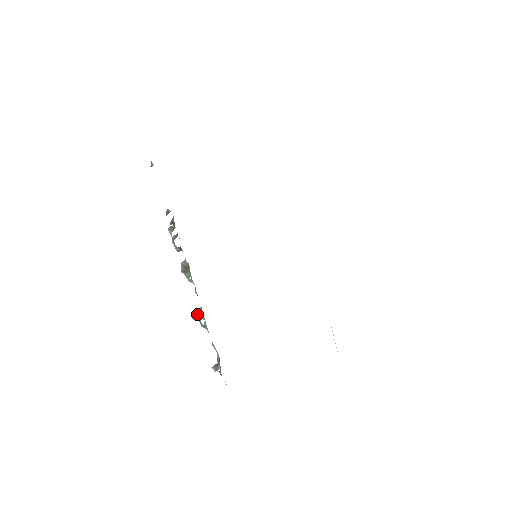
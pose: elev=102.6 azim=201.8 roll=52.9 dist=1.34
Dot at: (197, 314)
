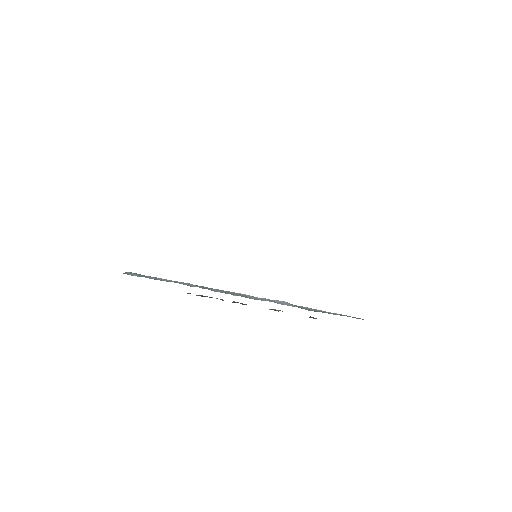
Dot at: occluded
